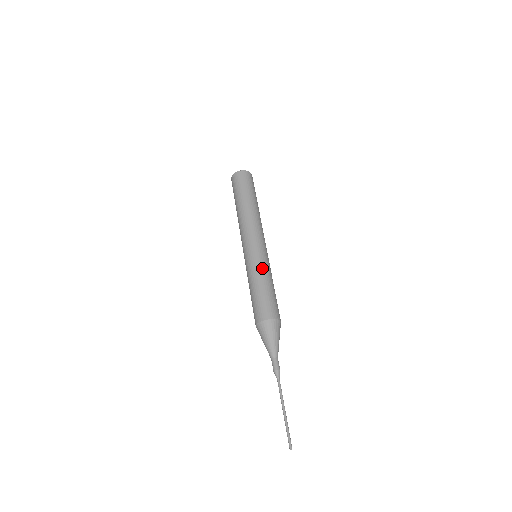
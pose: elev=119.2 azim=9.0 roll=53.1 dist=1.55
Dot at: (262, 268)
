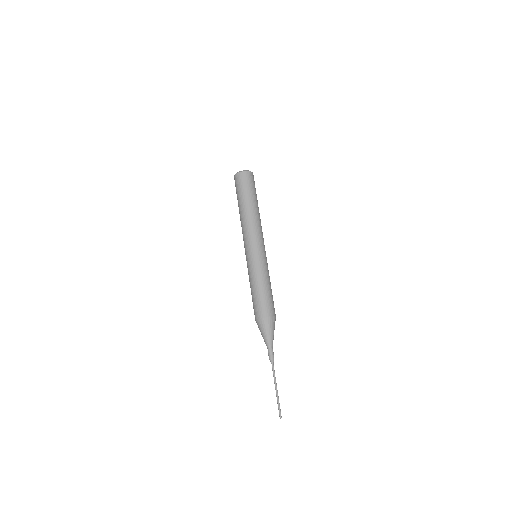
Dot at: (252, 273)
